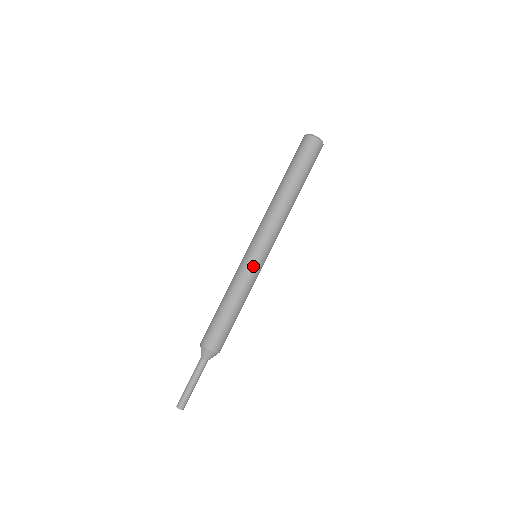
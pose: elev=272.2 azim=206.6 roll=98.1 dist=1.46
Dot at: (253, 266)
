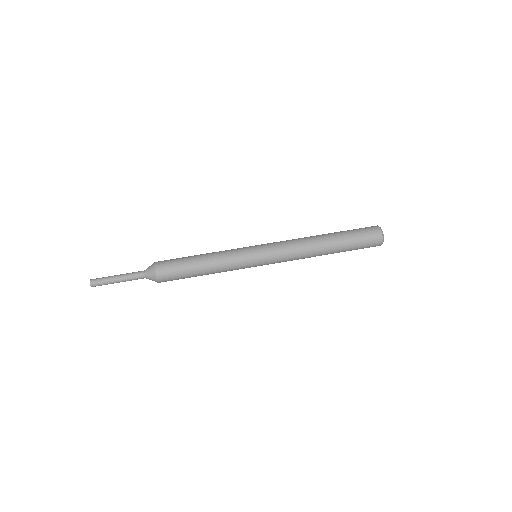
Dot at: (245, 248)
